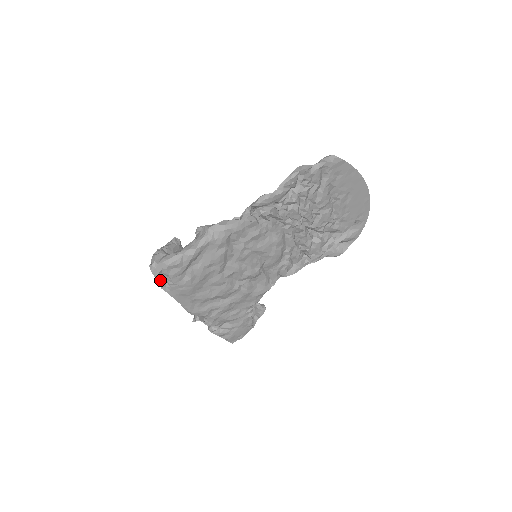
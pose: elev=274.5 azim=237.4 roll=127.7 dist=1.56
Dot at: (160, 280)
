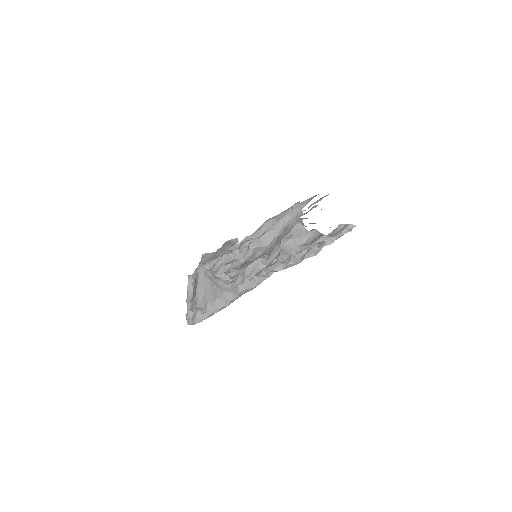
Dot at: occluded
